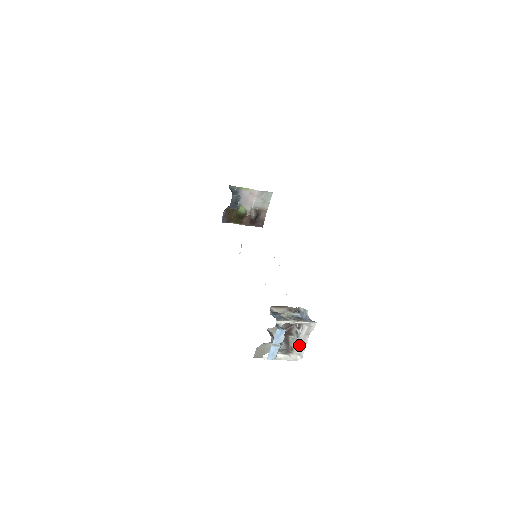
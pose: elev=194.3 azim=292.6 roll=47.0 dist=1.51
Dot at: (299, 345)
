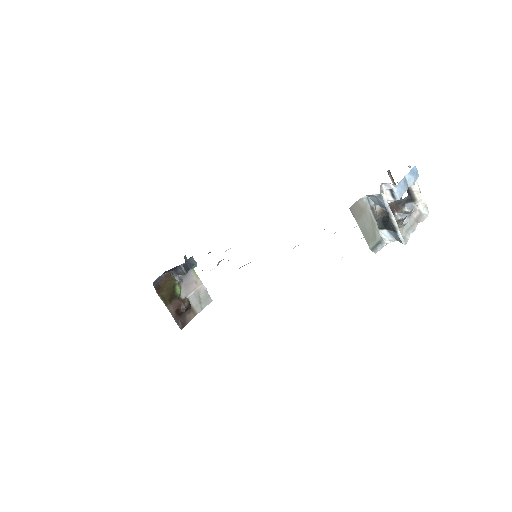
Dot at: (405, 228)
